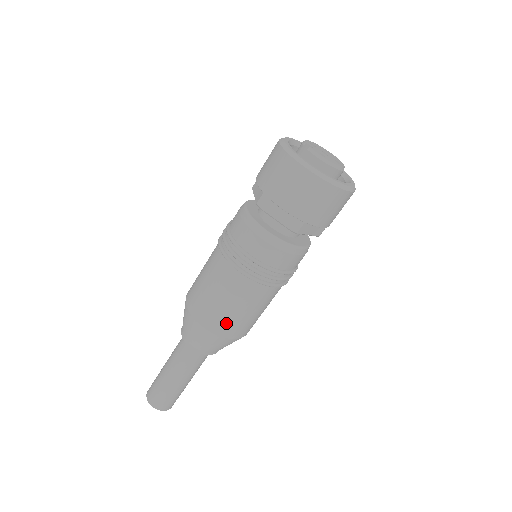
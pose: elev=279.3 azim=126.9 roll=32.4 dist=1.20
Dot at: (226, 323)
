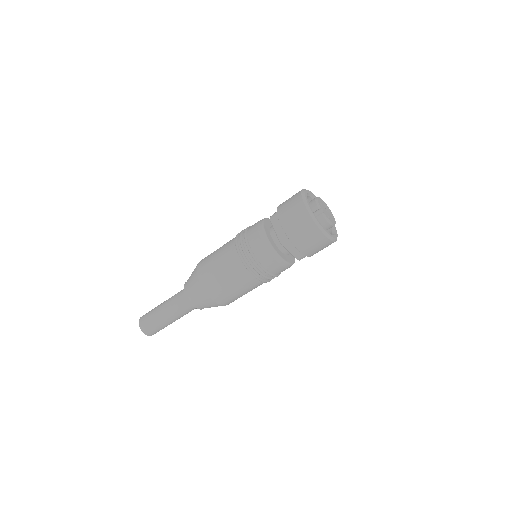
Dot at: (231, 300)
